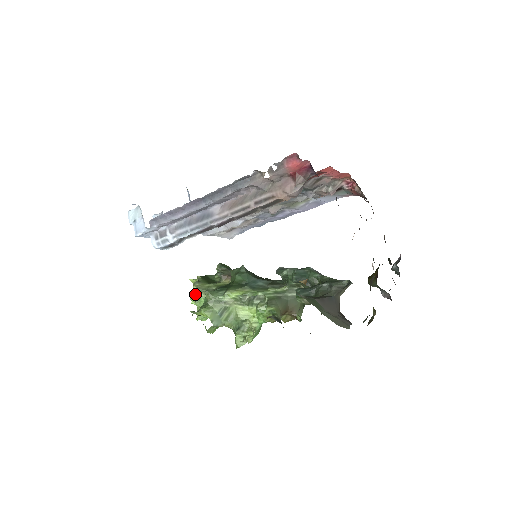
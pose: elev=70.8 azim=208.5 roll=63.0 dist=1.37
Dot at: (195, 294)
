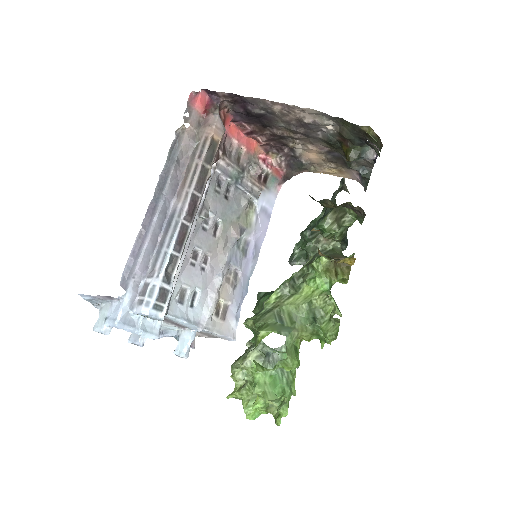
Dot at: (248, 403)
